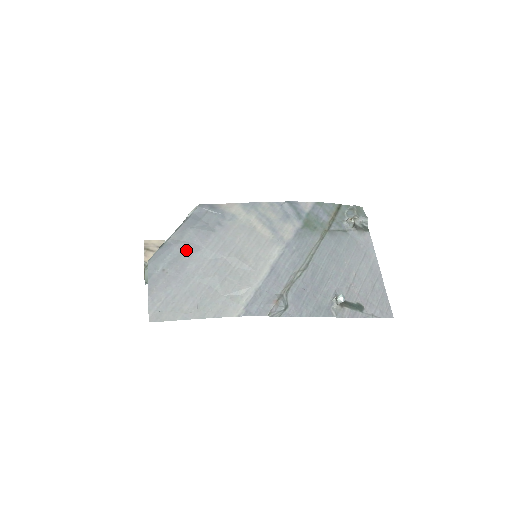
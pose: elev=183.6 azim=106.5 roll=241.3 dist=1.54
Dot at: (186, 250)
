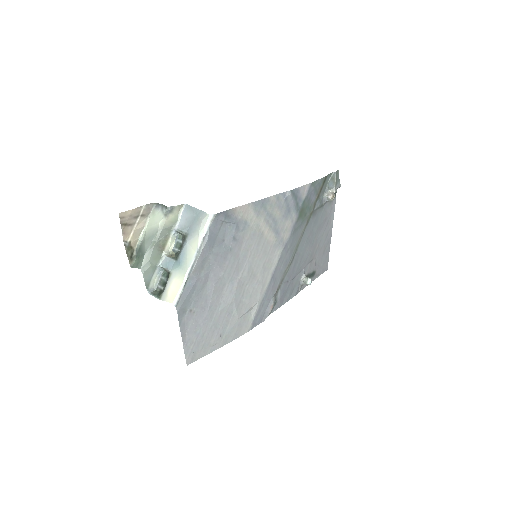
Dot at: (208, 281)
